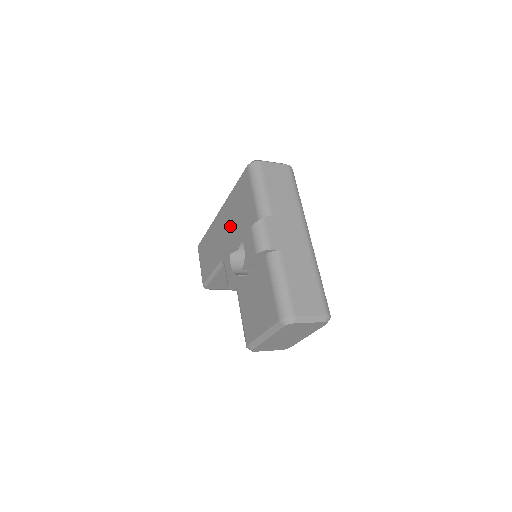
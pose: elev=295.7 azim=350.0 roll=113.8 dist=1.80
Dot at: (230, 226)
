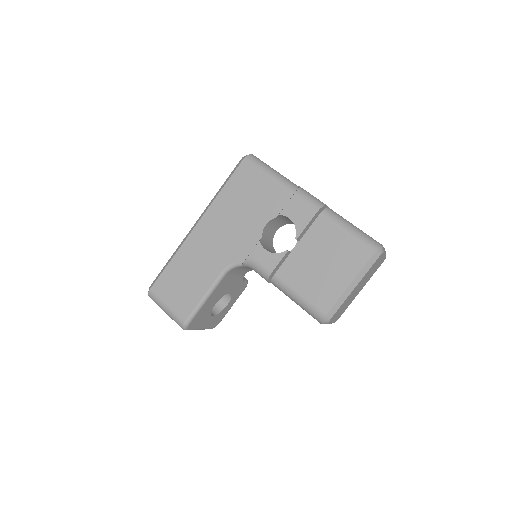
Dot at: (231, 226)
